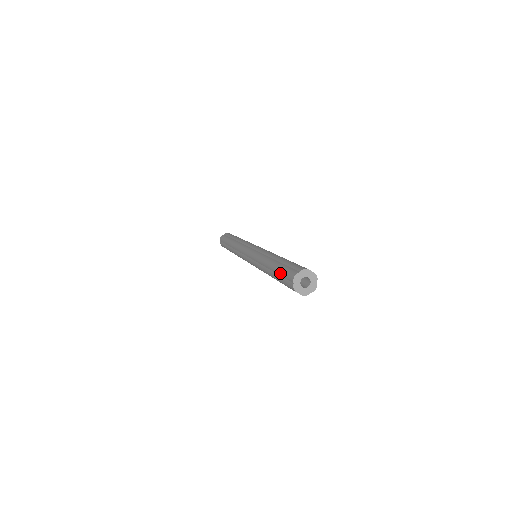
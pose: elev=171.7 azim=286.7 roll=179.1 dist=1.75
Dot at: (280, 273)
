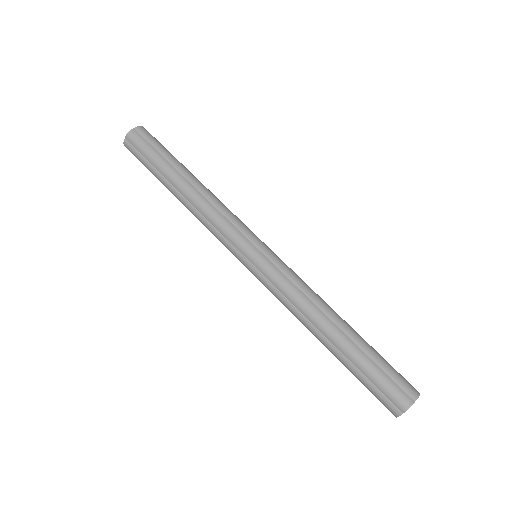
Dot at: (368, 375)
